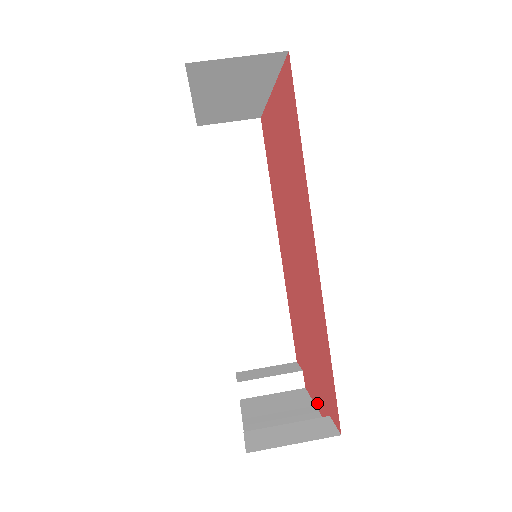
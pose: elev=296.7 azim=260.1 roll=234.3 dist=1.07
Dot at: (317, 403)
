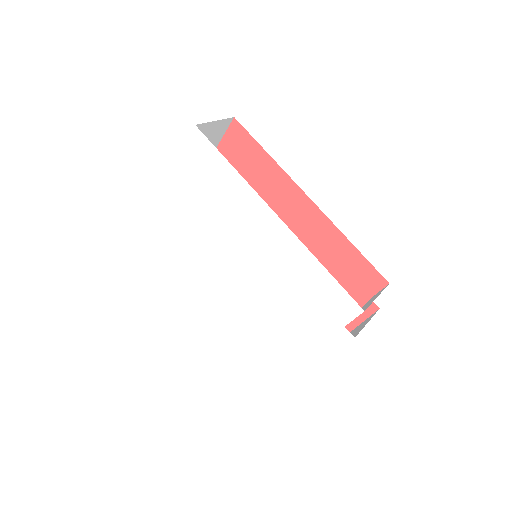
Dot at: (350, 325)
